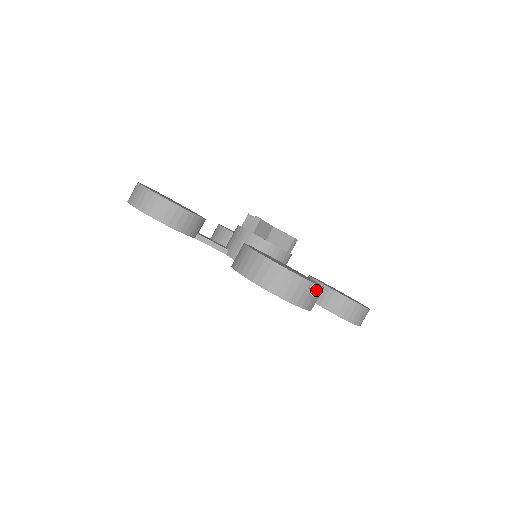
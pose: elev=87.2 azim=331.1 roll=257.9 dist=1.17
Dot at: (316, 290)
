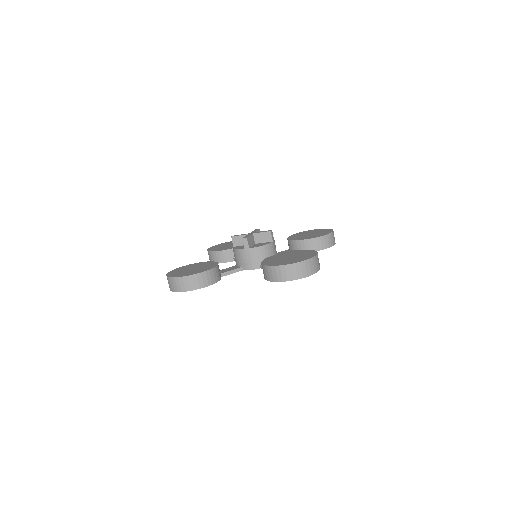
Dot at: (317, 258)
